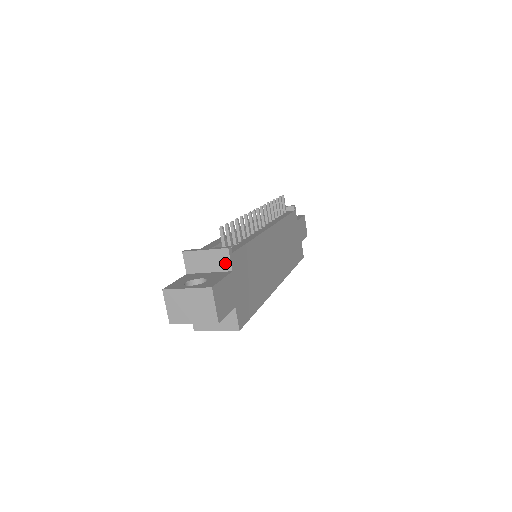
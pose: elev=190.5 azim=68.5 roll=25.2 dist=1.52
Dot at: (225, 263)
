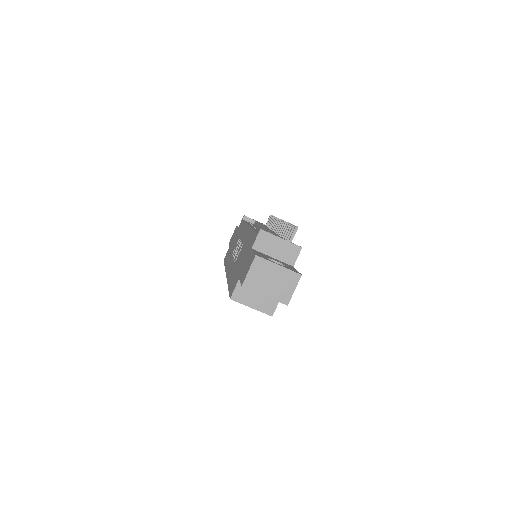
Dot at: (292, 257)
